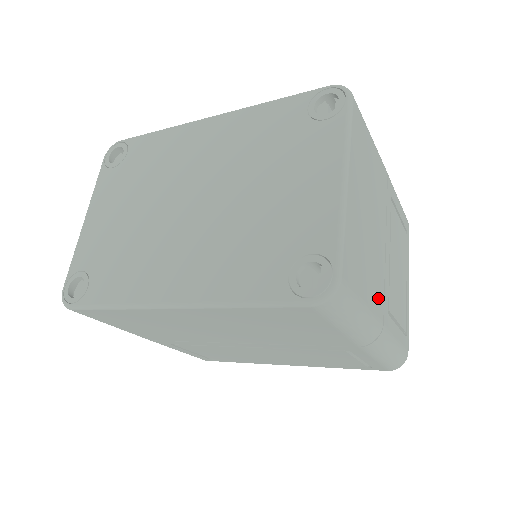
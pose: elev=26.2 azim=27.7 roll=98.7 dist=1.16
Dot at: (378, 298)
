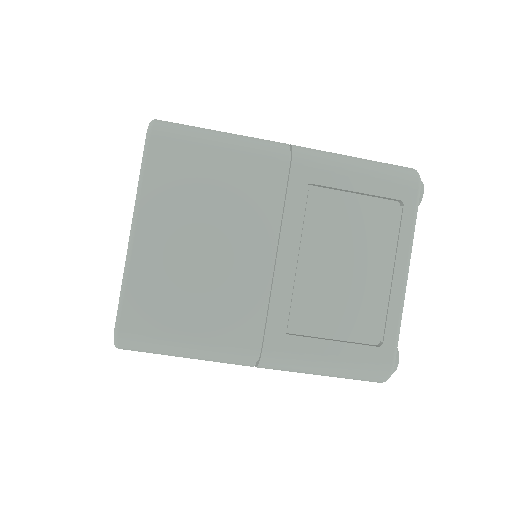
Dot at: (241, 323)
